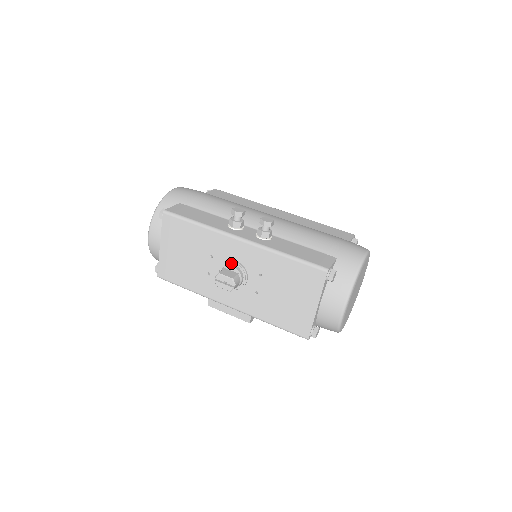
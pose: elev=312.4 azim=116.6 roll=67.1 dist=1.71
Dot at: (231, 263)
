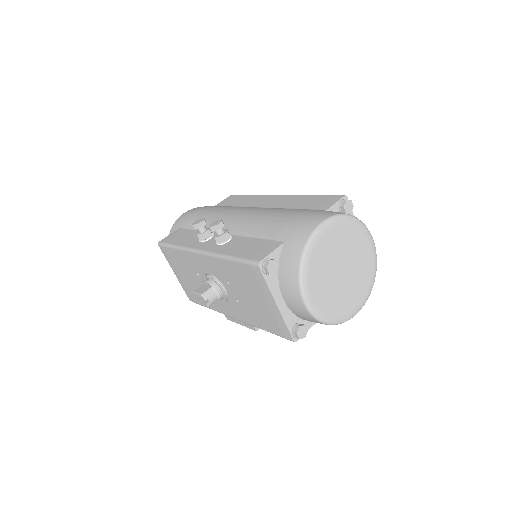
Dot at: (207, 277)
